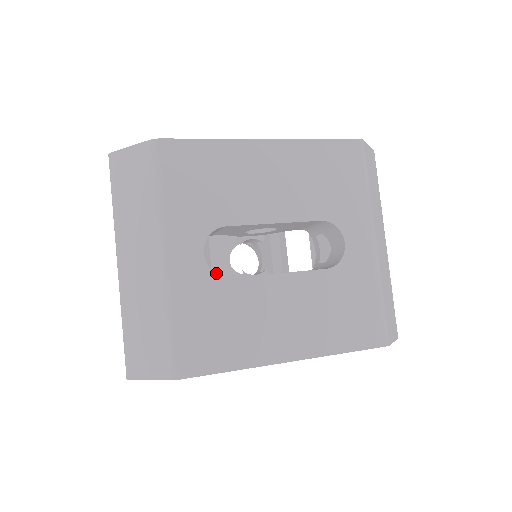
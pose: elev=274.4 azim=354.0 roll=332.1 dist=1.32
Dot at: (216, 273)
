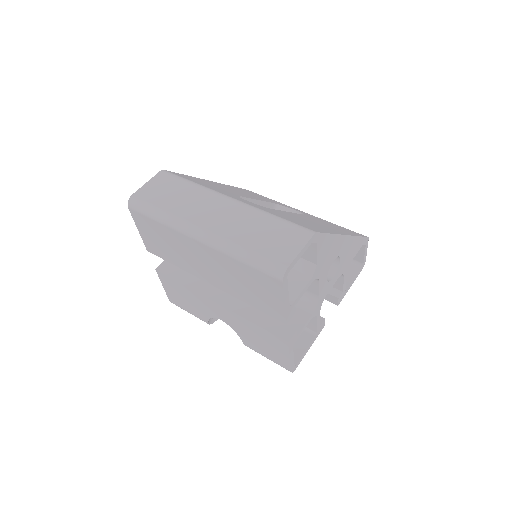
Dot at: occluded
